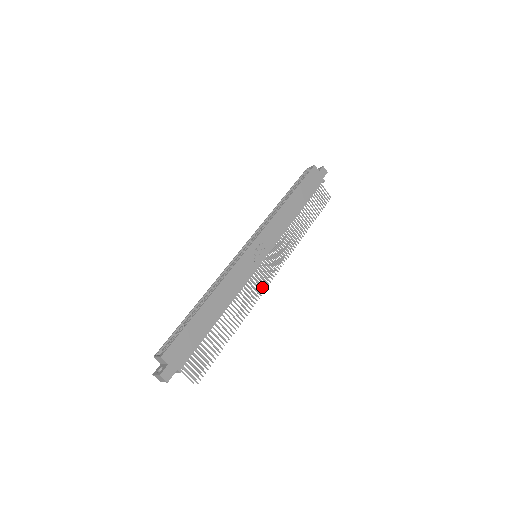
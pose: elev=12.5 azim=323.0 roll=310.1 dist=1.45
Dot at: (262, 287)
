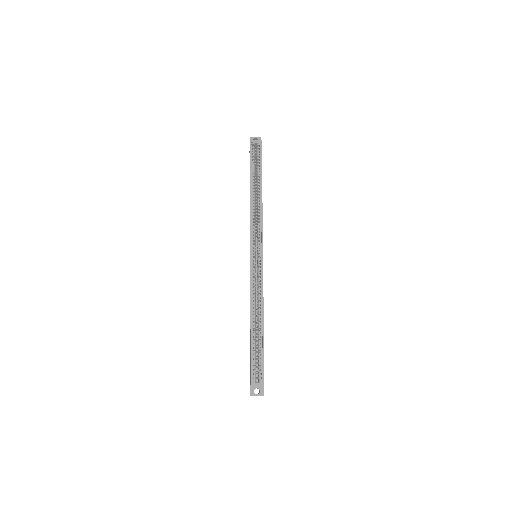
Dot at: occluded
